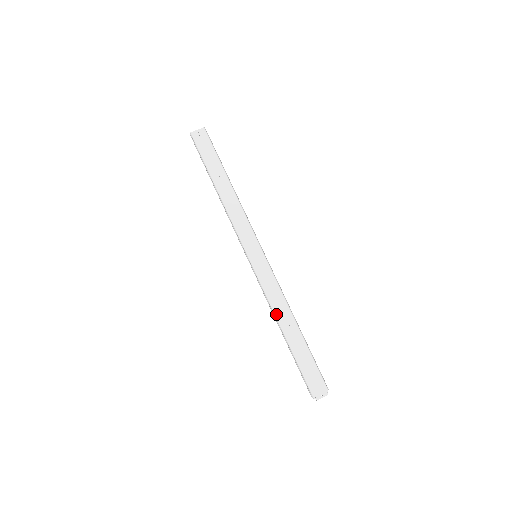
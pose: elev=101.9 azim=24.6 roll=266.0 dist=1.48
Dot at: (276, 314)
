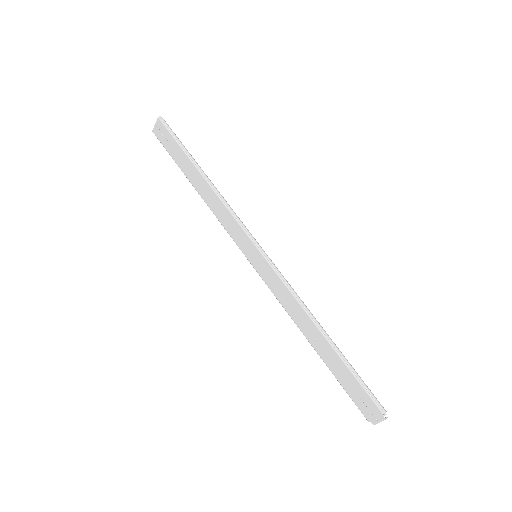
Dot at: (297, 324)
